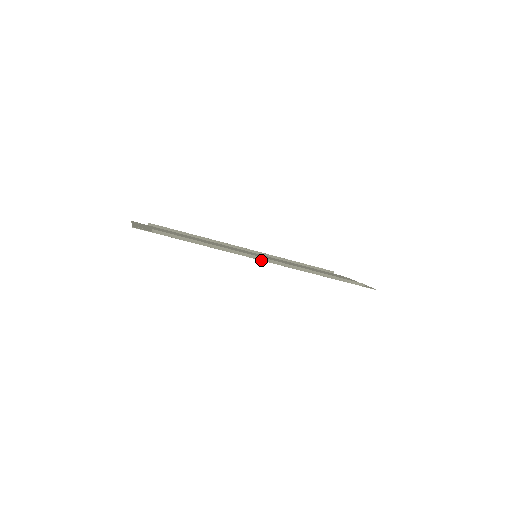
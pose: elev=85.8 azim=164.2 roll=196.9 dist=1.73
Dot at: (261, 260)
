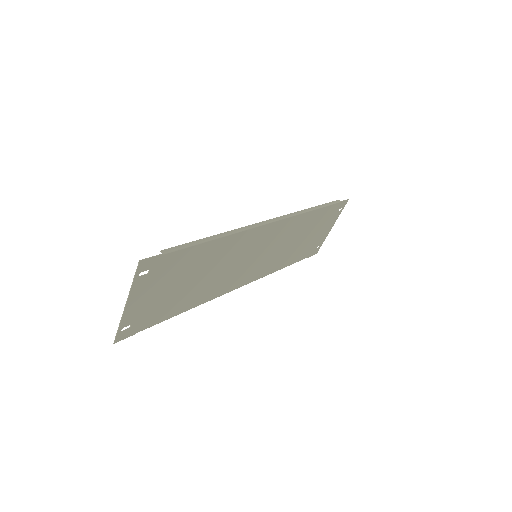
Dot at: (269, 223)
